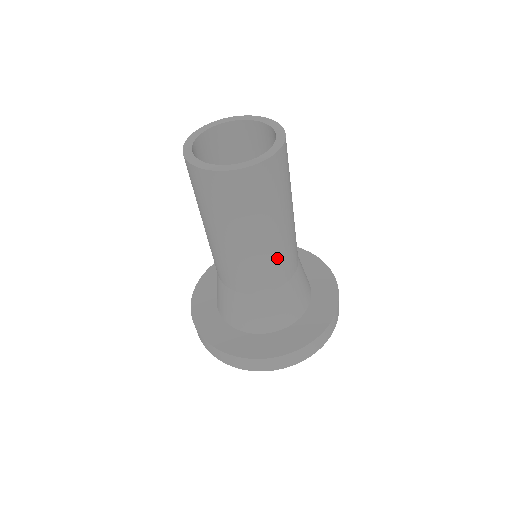
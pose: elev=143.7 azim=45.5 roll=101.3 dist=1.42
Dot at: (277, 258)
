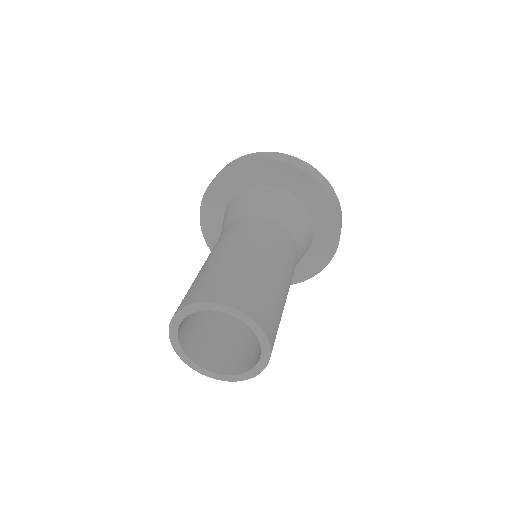
Dot at: occluded
